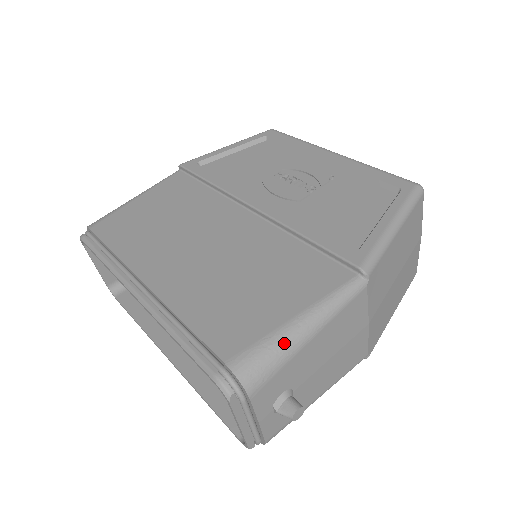
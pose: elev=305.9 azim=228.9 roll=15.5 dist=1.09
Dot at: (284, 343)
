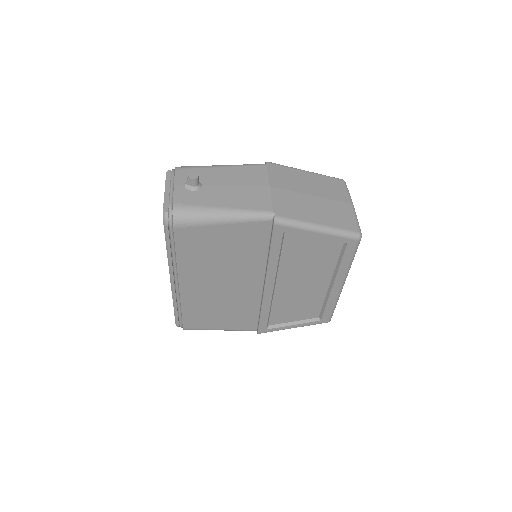
Dot at: occluded
